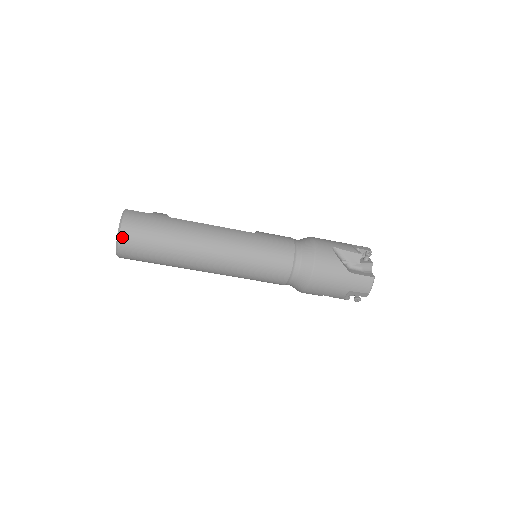
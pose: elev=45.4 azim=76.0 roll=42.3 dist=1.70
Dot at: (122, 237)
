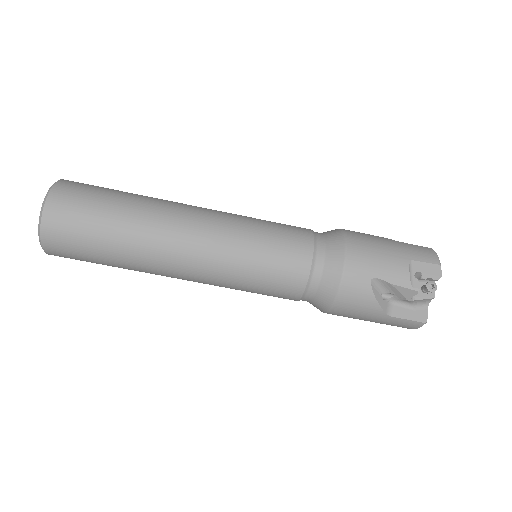
Dot at: (61, 182)
